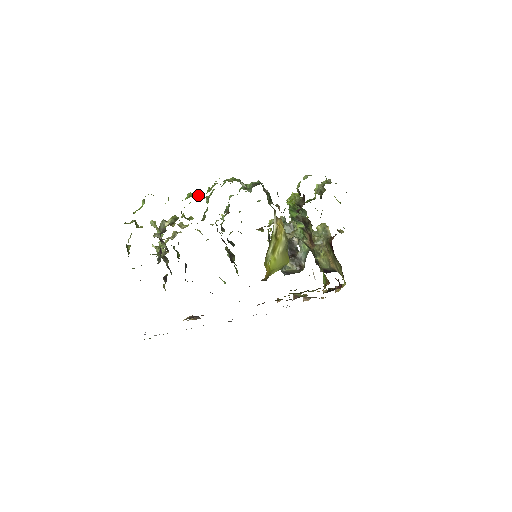
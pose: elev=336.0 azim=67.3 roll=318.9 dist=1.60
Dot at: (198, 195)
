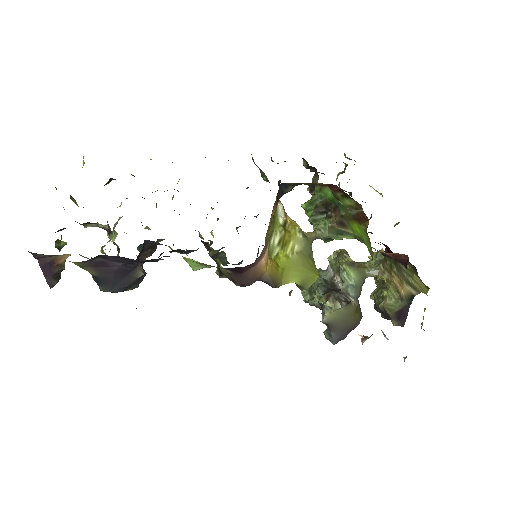
Dot at: occluded
